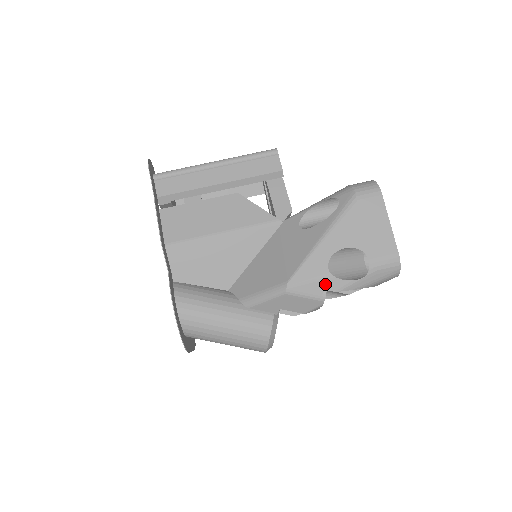
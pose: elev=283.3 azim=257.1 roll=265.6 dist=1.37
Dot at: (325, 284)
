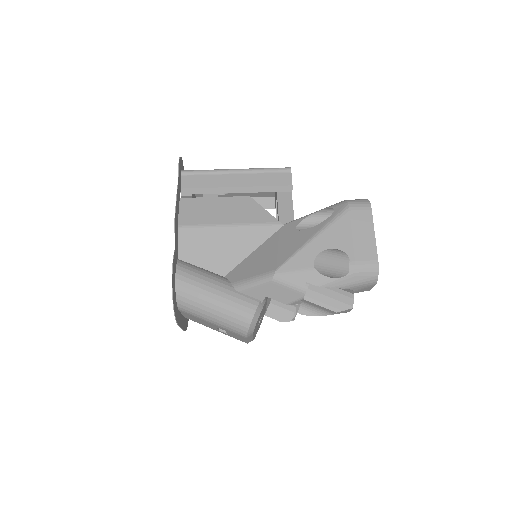
Dot at: (308, 277)
